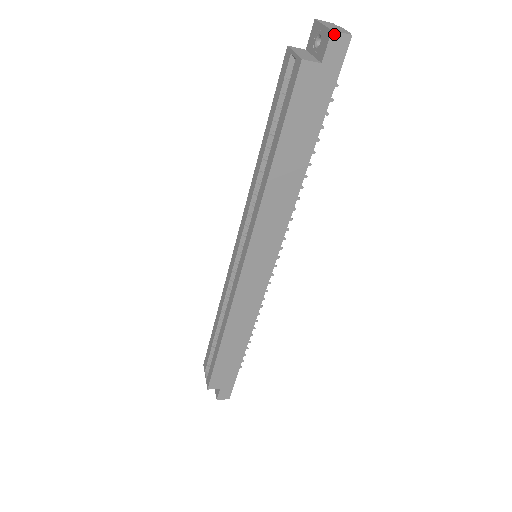
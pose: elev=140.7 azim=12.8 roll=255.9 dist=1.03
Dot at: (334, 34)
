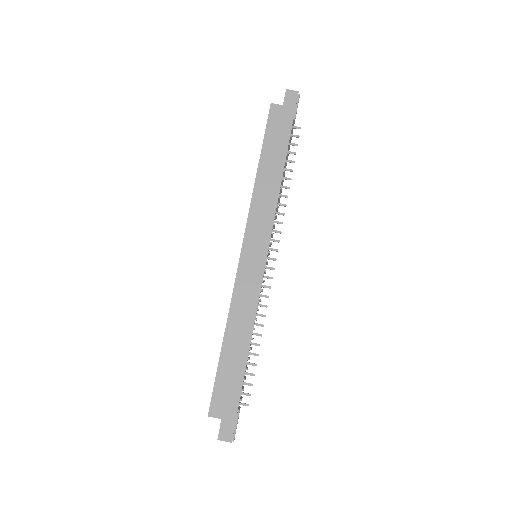
Dot at: (288, 91)
